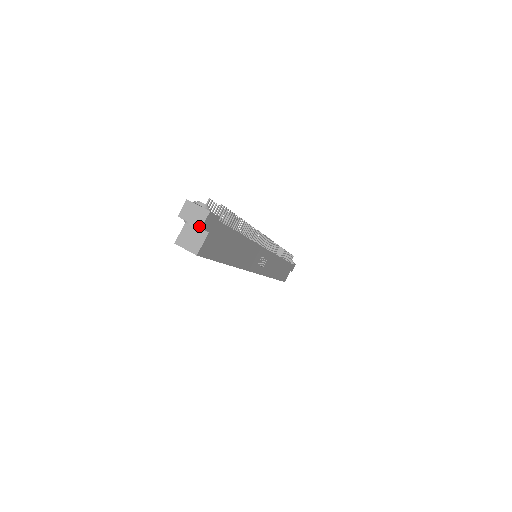
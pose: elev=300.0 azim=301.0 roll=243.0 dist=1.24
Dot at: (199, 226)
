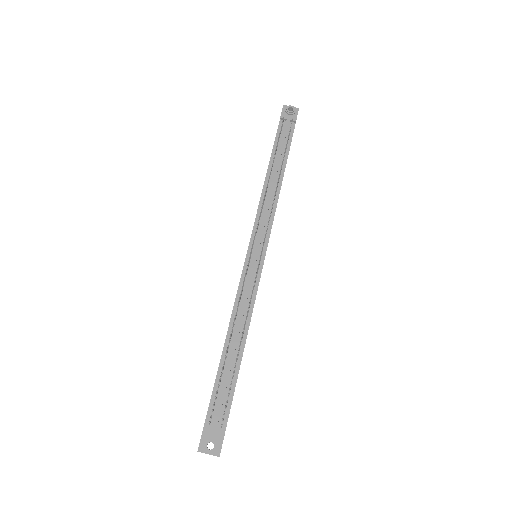
Dot at: occluded
